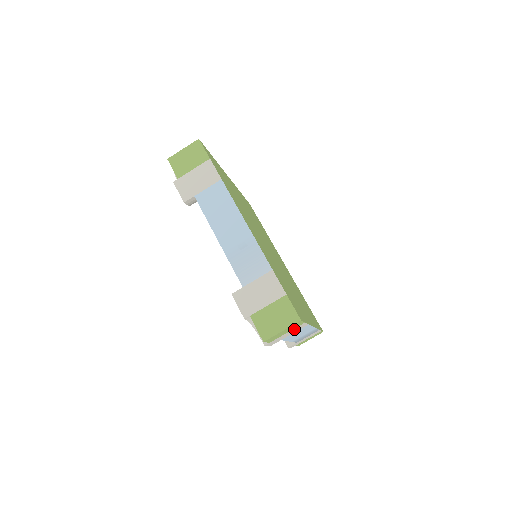
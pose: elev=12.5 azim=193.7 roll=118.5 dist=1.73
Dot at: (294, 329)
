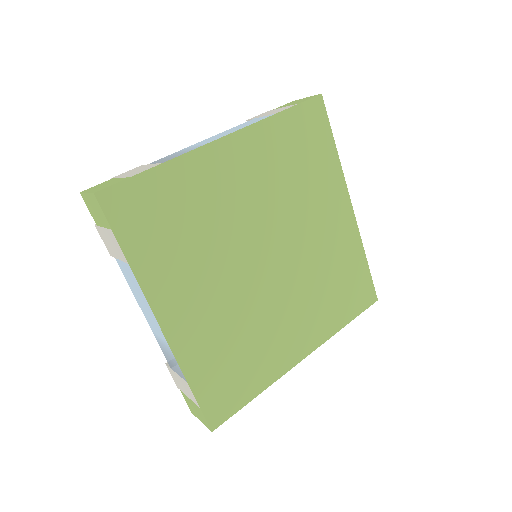
Dot at: occluded
